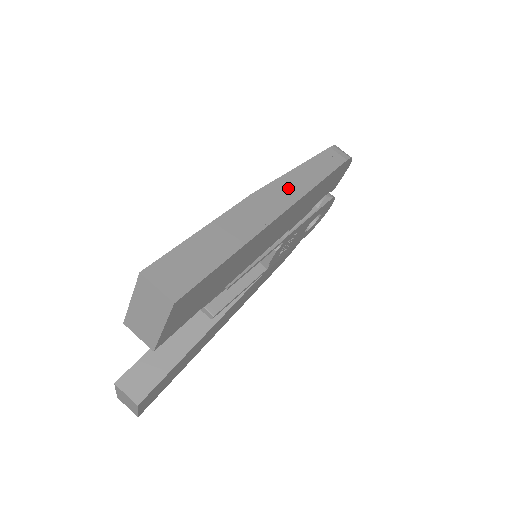
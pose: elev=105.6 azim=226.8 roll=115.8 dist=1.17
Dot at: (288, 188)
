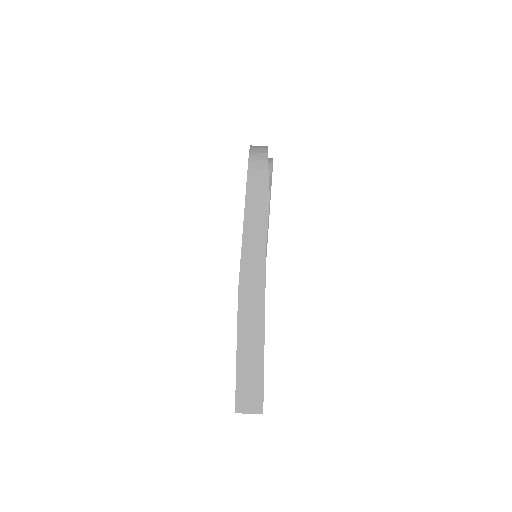
Dot at: (253, 257)
